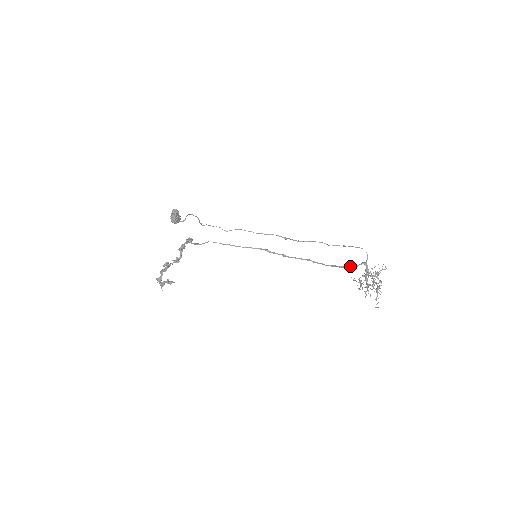
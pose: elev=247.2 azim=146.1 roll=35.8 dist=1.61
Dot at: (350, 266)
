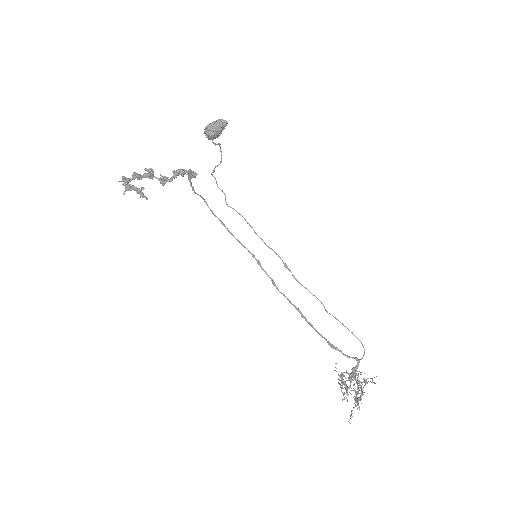
Dot at: occluded
